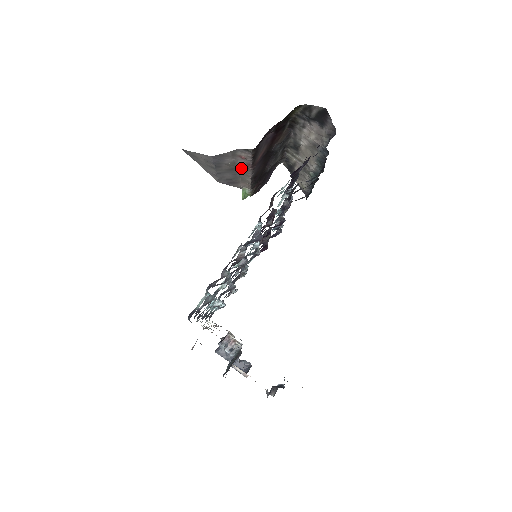
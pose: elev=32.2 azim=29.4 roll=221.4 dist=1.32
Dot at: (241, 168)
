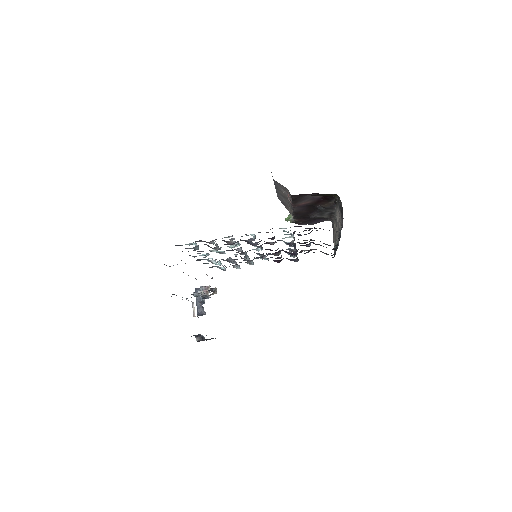
Dot at: (289, 201)
